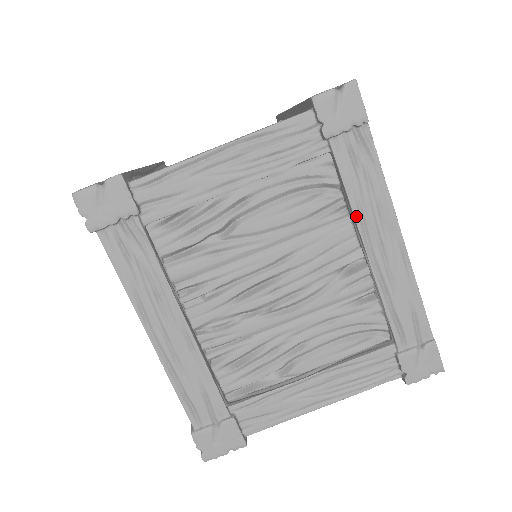
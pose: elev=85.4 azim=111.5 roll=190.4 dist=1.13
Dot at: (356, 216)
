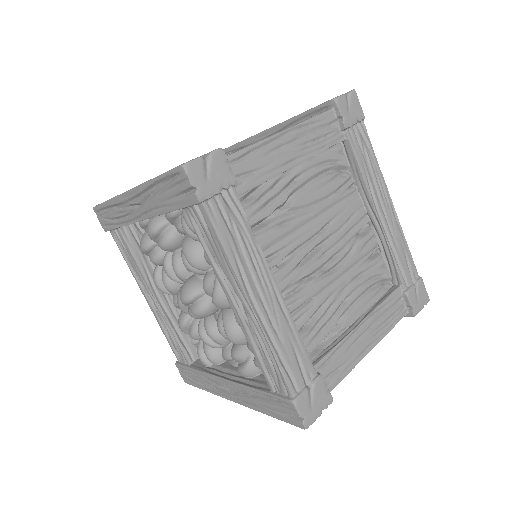
Dot at: (367, 186)
